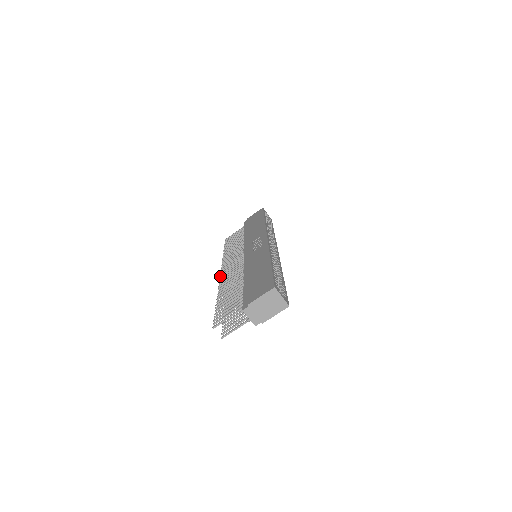
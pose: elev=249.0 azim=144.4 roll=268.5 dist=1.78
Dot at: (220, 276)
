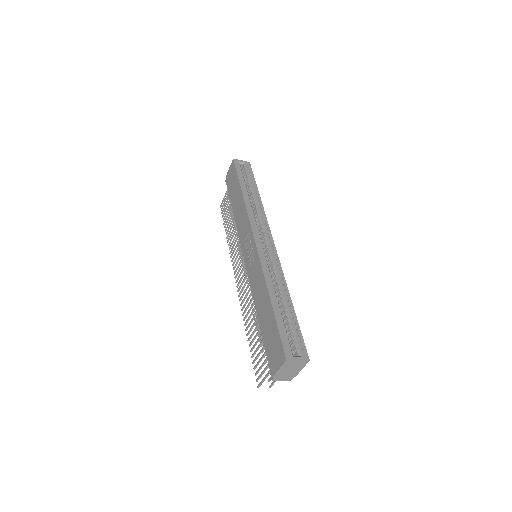
Dot at: (237, 287)
